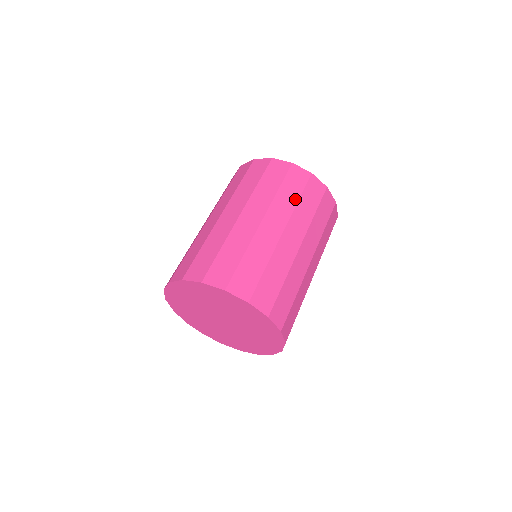
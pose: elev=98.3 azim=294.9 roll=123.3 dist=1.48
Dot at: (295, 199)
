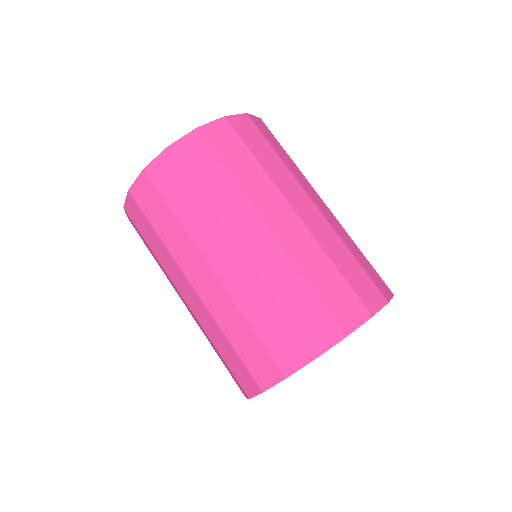
Dot at: (290, 159)
